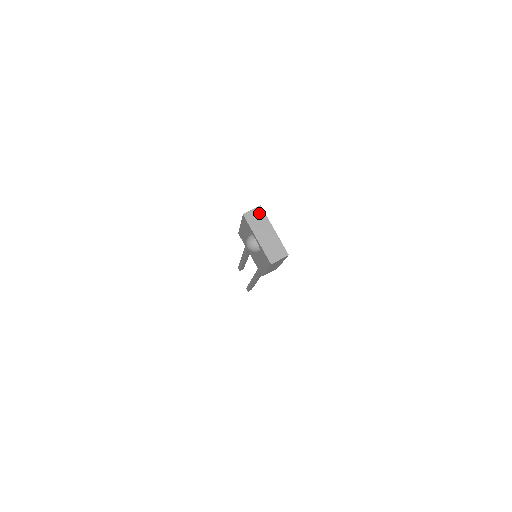
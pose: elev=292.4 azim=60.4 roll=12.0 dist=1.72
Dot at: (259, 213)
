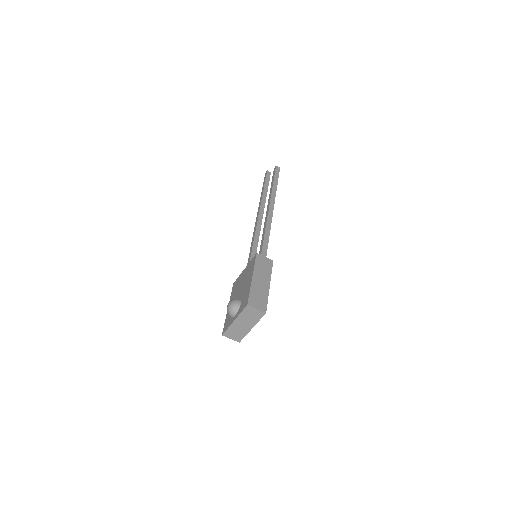
Dot at: (258, 314)
